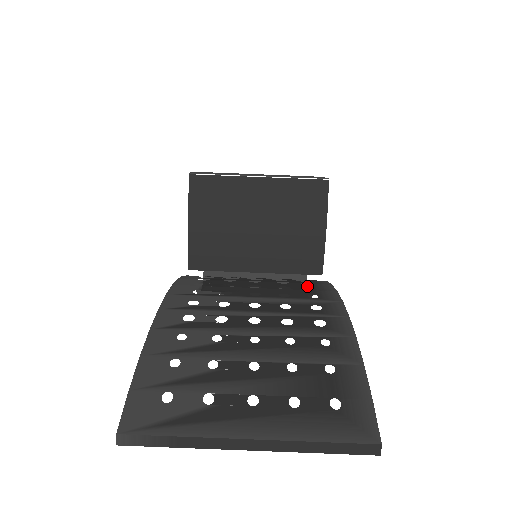
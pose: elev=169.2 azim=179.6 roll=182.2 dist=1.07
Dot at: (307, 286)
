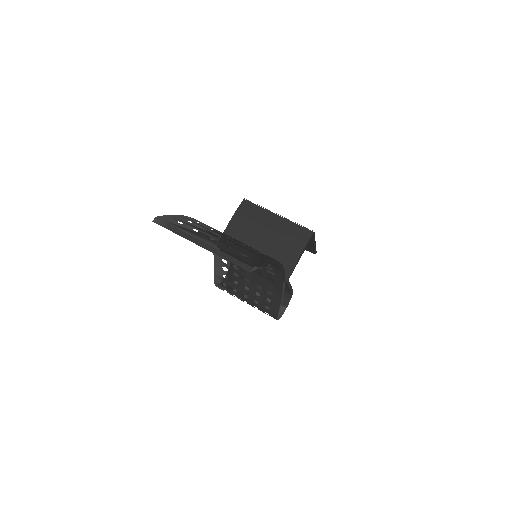
Dot at: occluded
